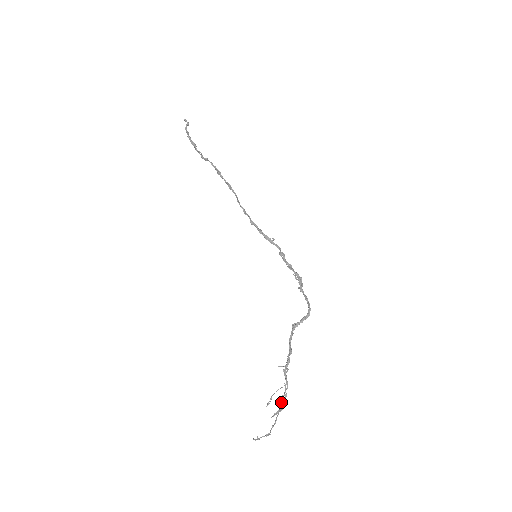
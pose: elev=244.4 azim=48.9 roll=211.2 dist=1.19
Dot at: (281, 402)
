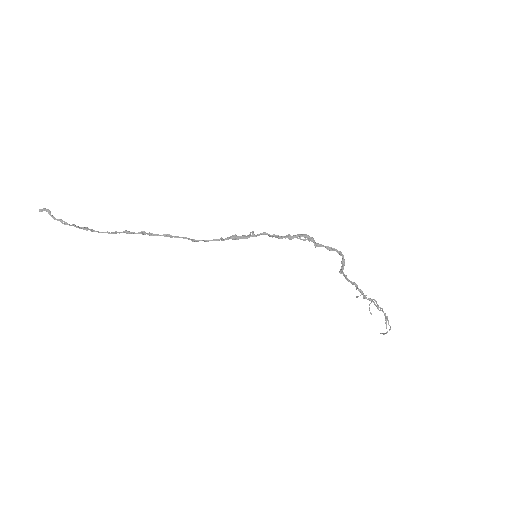
Dot at: (380, 310)
